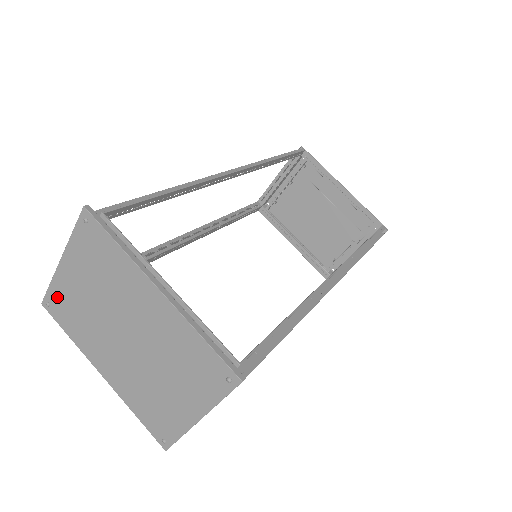
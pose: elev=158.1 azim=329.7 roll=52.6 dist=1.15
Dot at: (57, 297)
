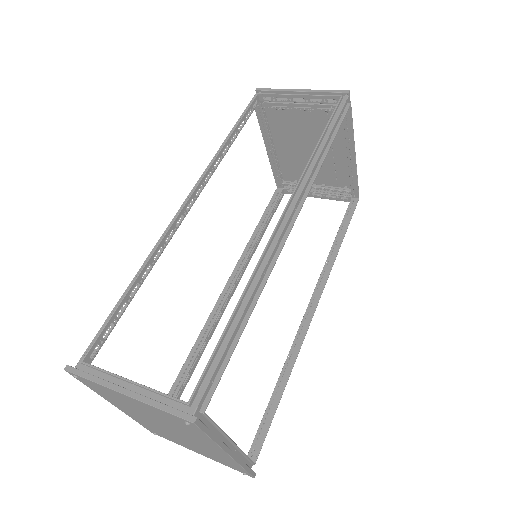
Dot at: (95, 385)
